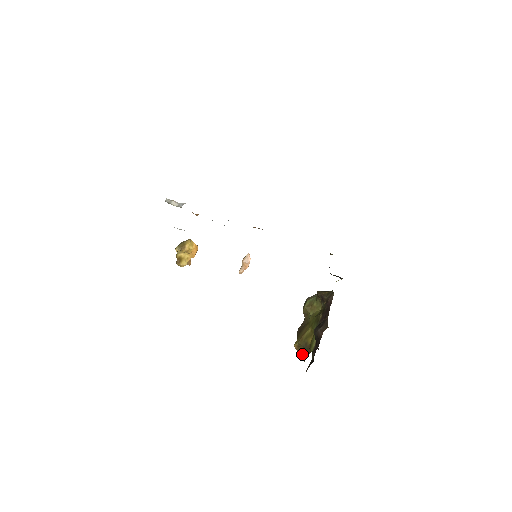
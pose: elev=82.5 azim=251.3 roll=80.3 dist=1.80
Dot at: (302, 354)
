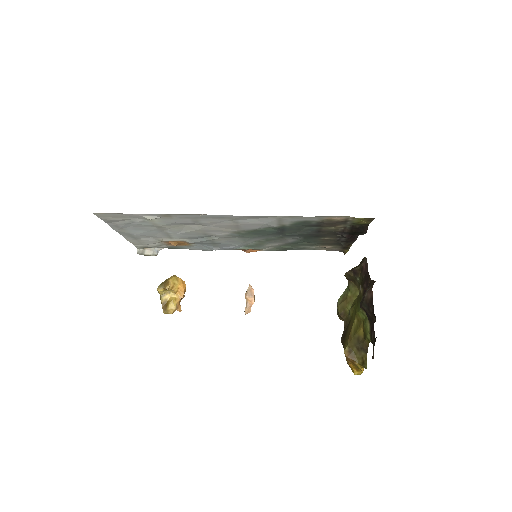
Dot at: (359, 360)
